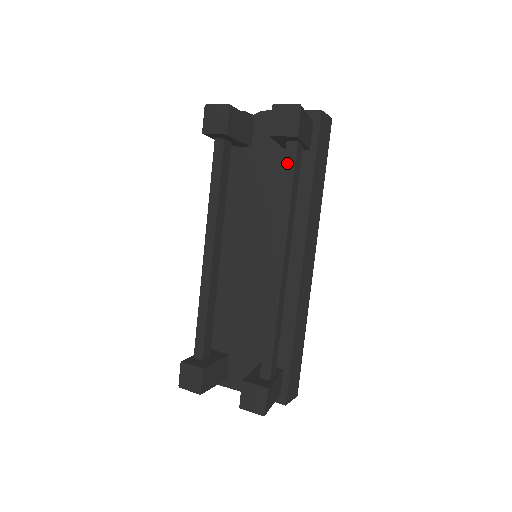
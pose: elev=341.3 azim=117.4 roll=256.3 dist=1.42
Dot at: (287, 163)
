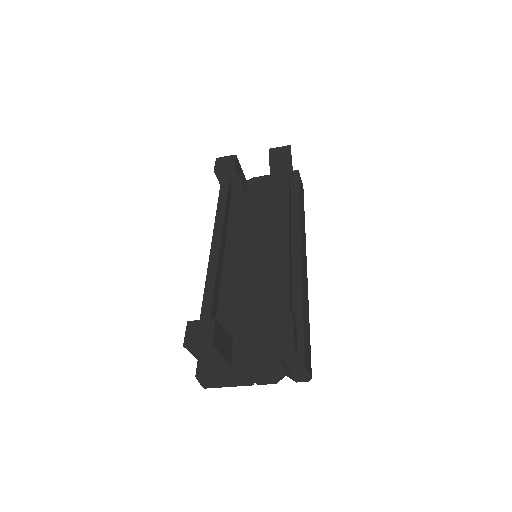
Dot at: (282, 180)
